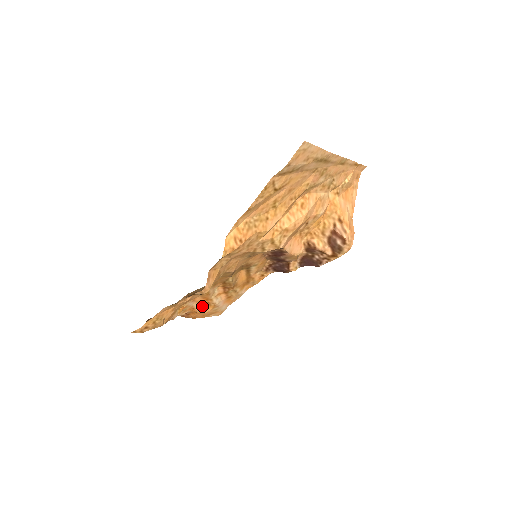
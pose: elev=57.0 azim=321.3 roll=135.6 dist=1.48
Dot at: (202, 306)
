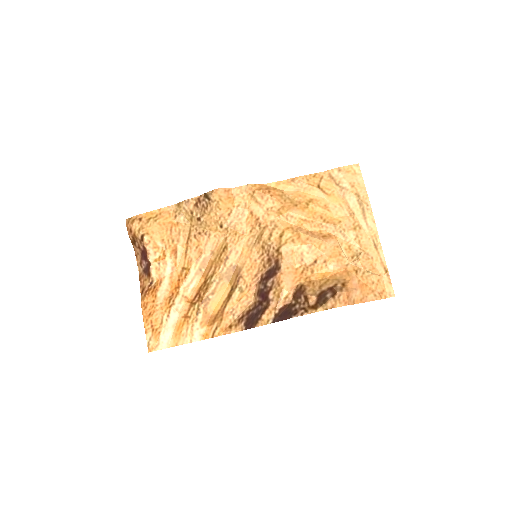
Dot at: (165, 294)
